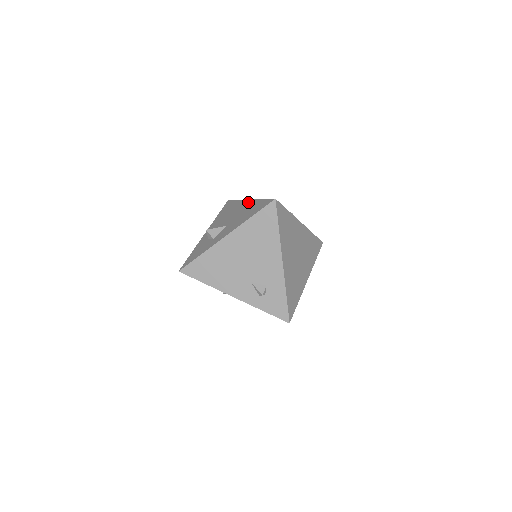
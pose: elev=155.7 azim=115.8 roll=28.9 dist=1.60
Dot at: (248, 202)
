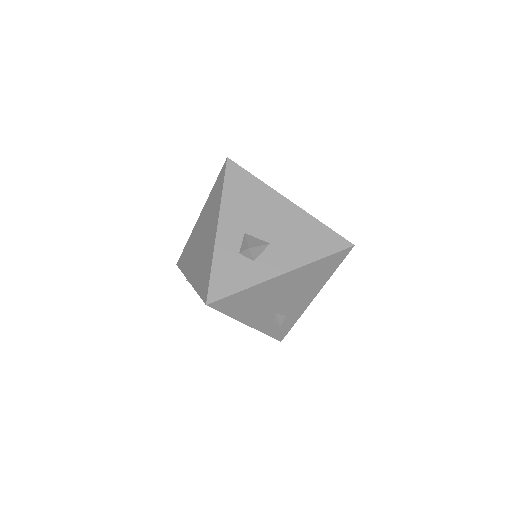
Dot at: (293, 209)
